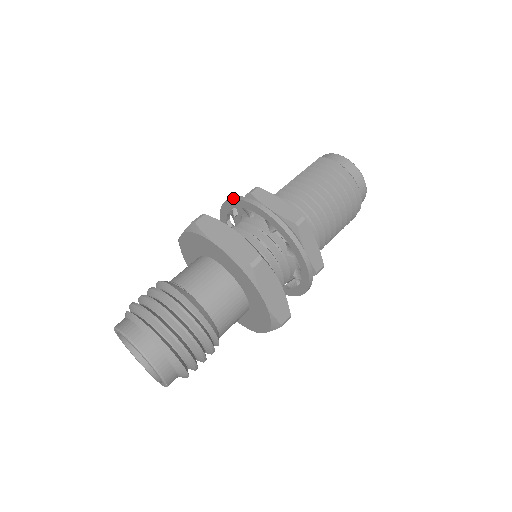
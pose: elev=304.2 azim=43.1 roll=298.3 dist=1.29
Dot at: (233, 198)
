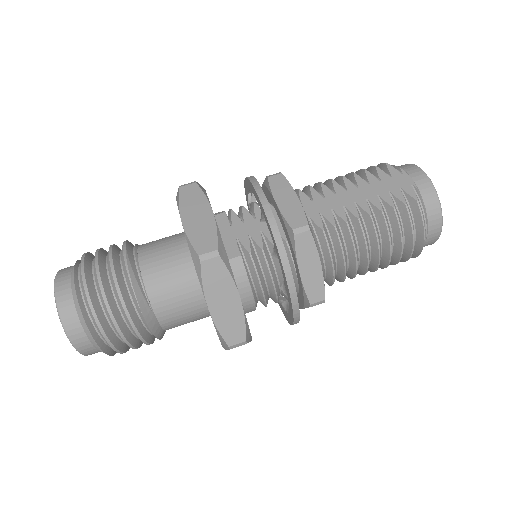
Dot at: (271, 226)
